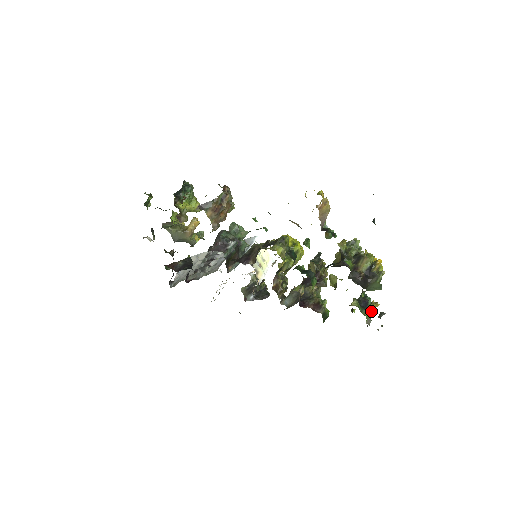
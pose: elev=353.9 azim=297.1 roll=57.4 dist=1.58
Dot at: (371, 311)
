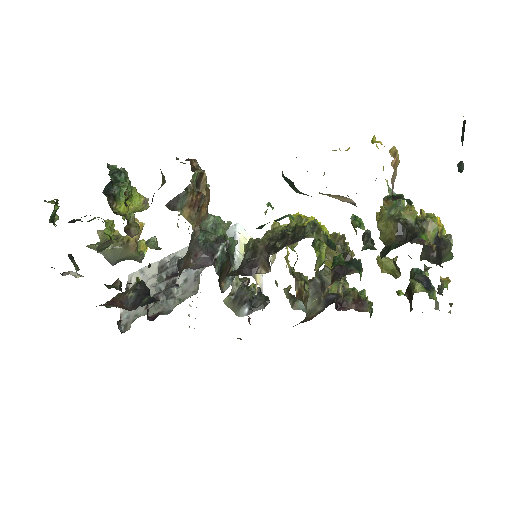
Dot at: occluded
